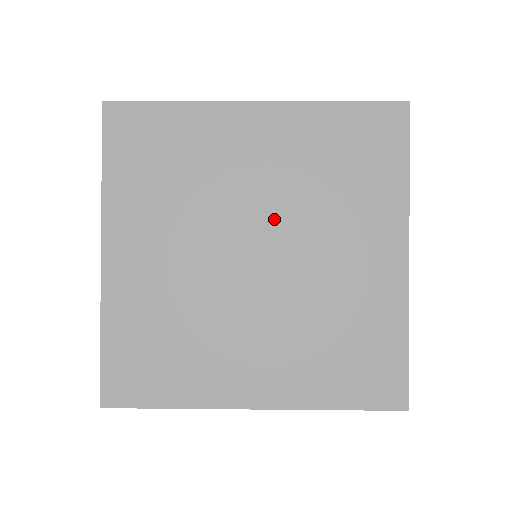
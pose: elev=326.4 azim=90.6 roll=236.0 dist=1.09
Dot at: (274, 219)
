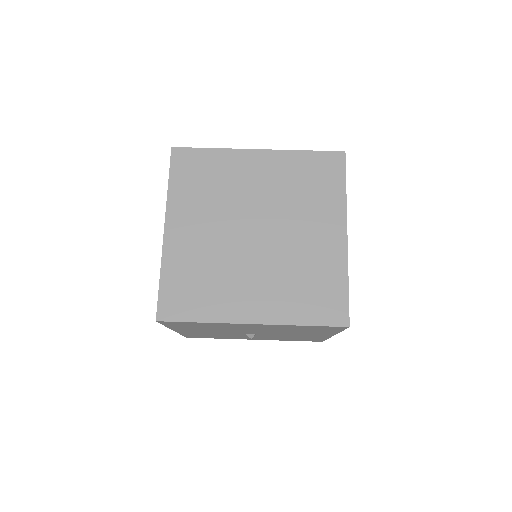
Dot at: (267, 212)
